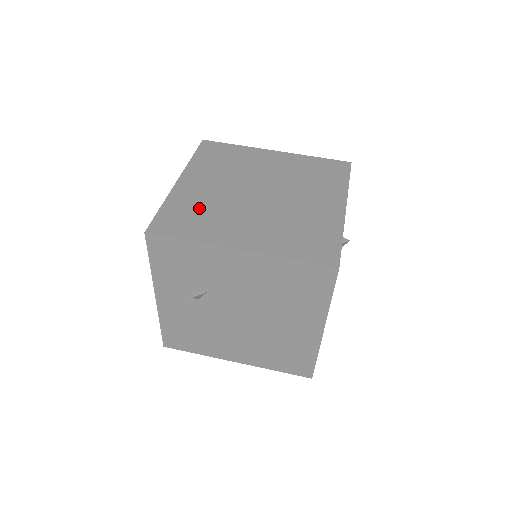
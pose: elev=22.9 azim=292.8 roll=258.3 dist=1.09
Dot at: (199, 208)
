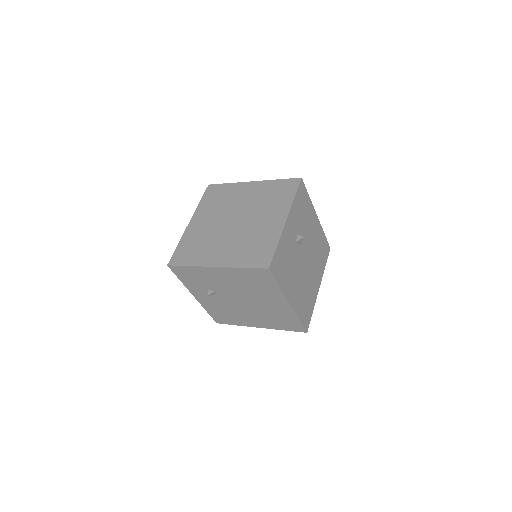
Dot at: (198, 241)
